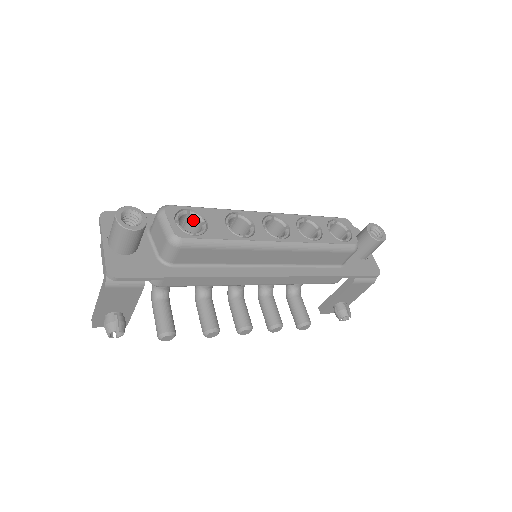
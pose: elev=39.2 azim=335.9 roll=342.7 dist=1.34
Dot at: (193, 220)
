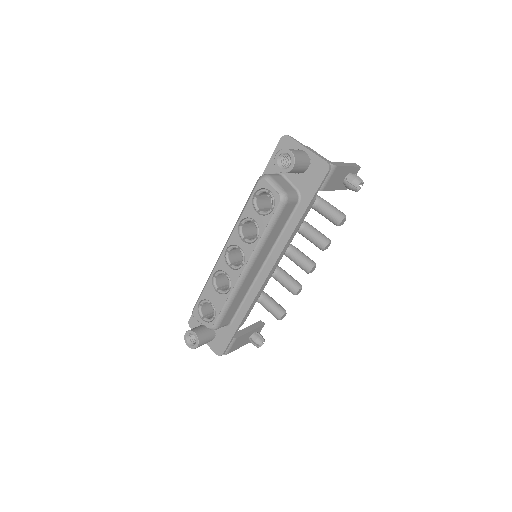
Dot at: occluded
